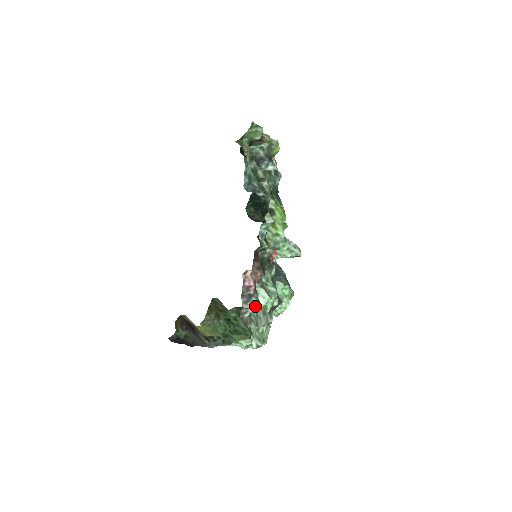
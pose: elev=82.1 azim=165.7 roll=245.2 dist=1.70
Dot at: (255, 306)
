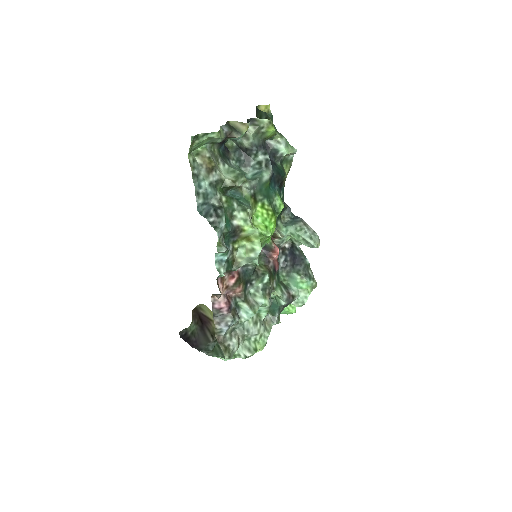
Dot at: (230, 326)
